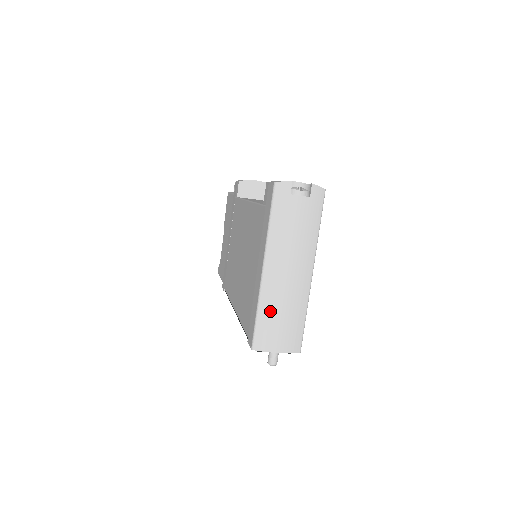
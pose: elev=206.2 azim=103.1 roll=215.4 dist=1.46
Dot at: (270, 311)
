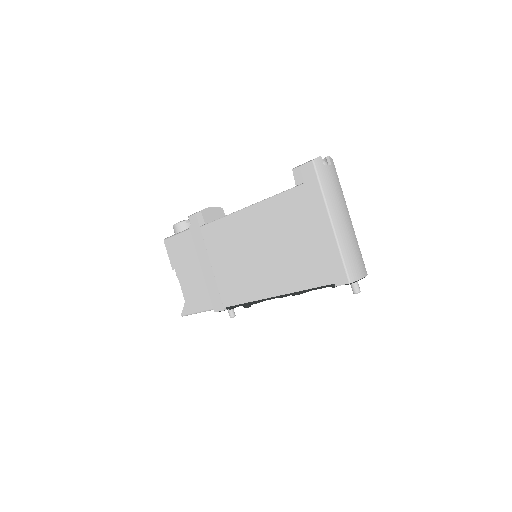
Dot at: (347, 250)
